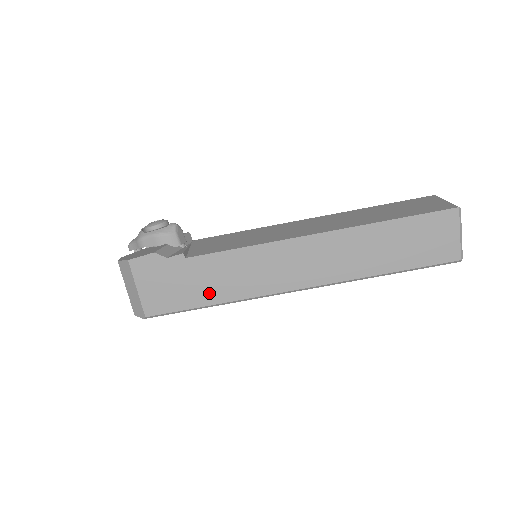
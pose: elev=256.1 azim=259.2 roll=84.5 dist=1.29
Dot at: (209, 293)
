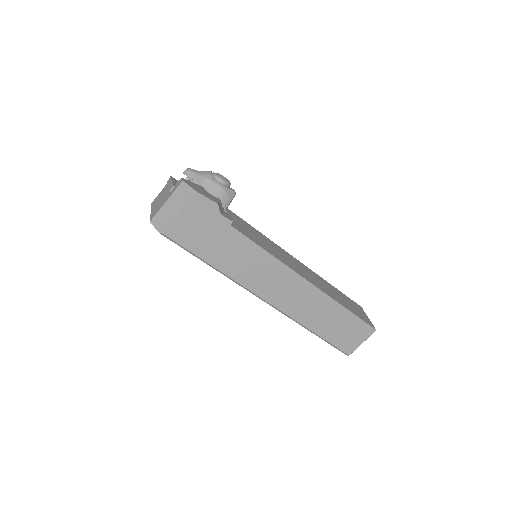
Dot at: (218, 257)
